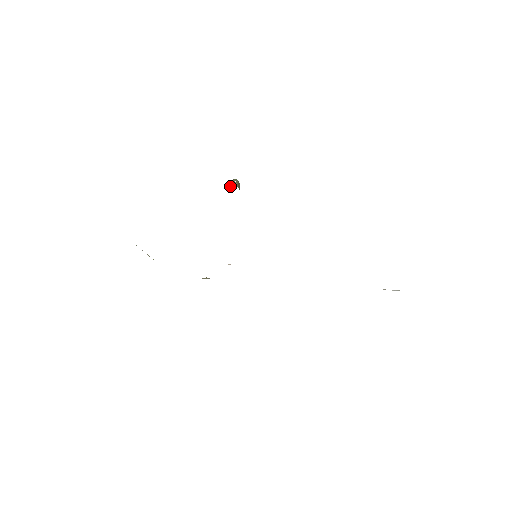
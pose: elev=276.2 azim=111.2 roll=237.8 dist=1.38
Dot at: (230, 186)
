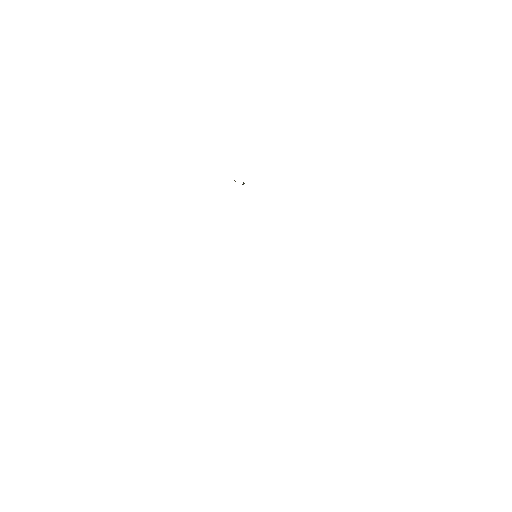
Dot at: occluded
